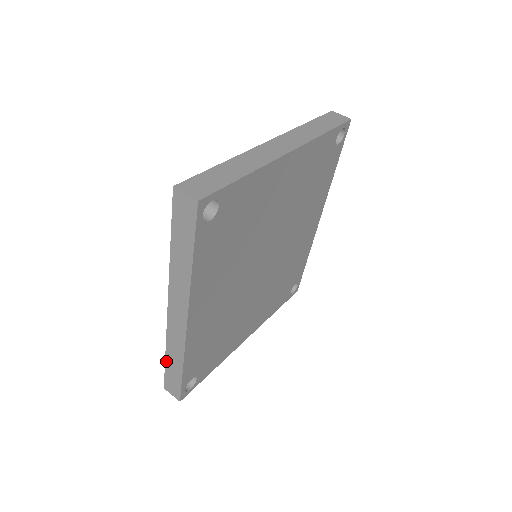
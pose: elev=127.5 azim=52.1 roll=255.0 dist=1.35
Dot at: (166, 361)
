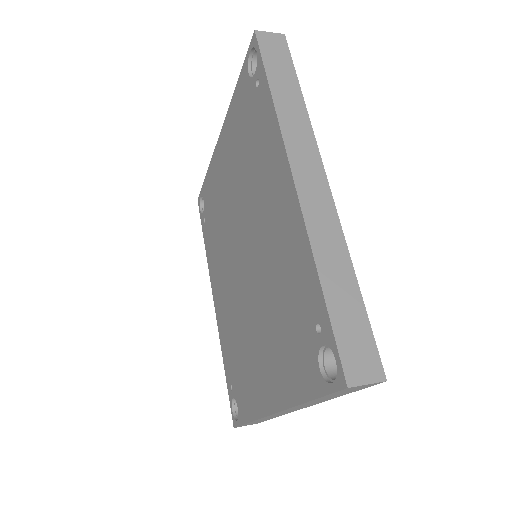
Dot at: (326, 295)
